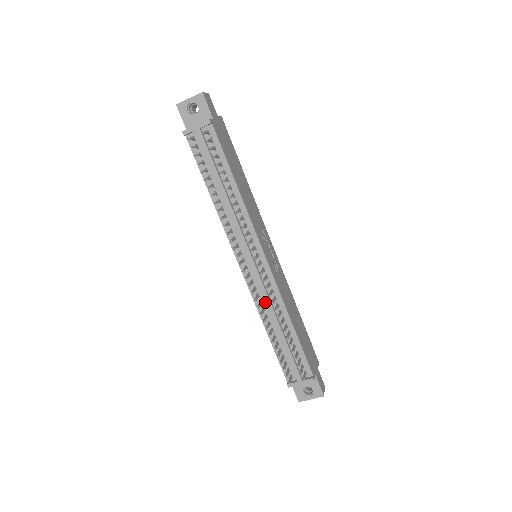
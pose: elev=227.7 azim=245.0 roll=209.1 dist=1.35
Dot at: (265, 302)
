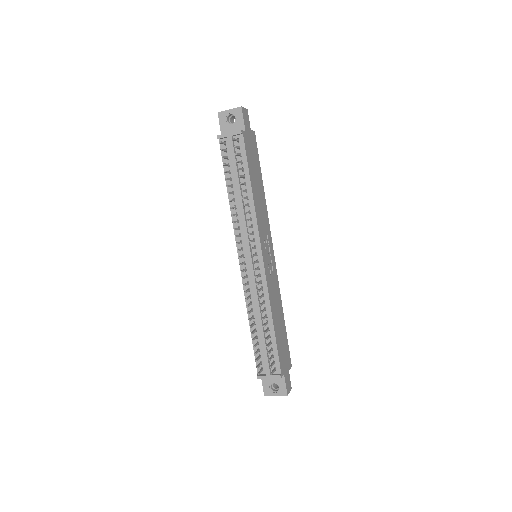
Dot at: (253, 297)
